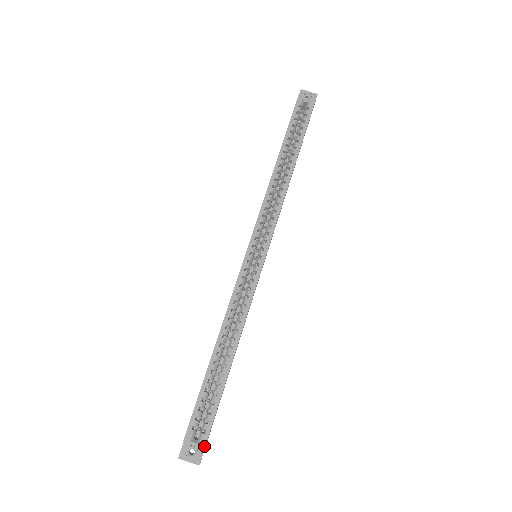
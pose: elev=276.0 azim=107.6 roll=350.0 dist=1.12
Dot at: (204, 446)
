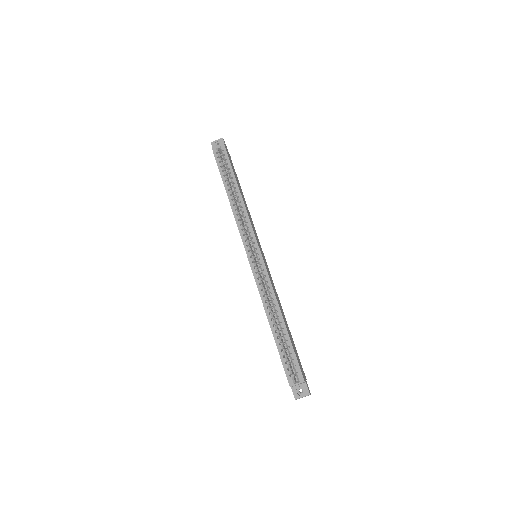
Dot at: (303, 381)
